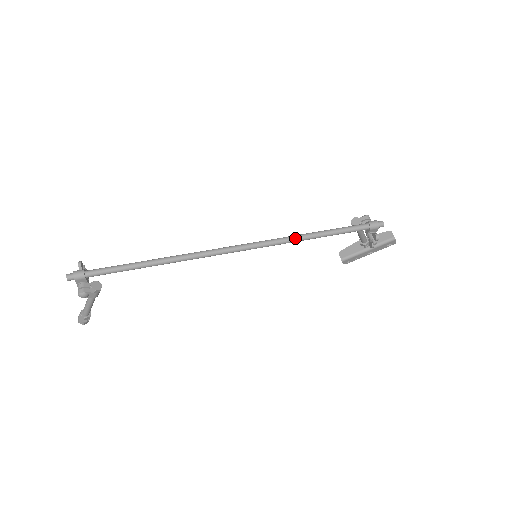
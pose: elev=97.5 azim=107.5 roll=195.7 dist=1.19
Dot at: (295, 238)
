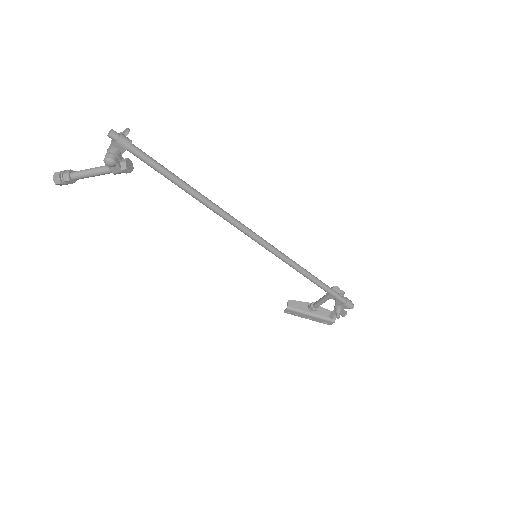
Dot at: (301, 268)
